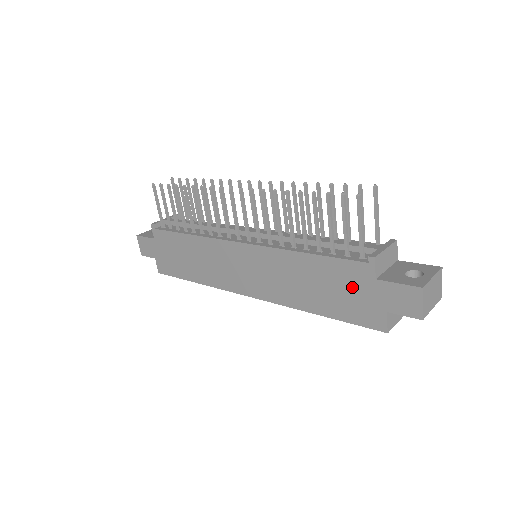
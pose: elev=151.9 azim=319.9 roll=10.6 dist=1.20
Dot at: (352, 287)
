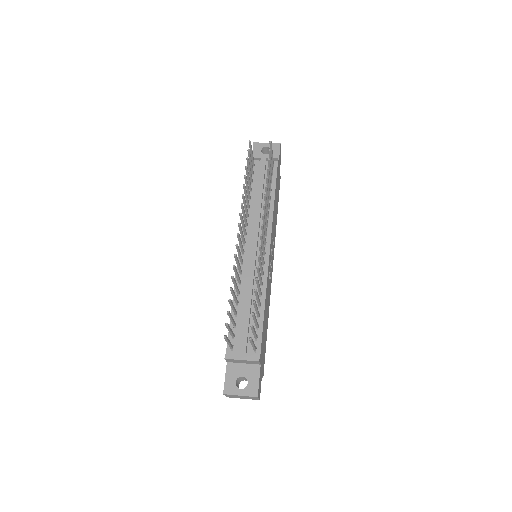
Dot at: occluded
